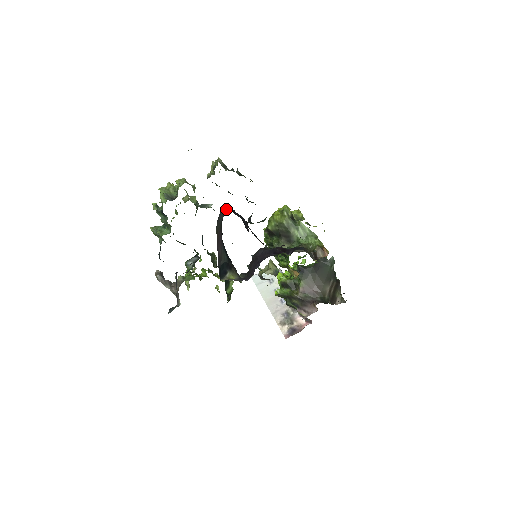
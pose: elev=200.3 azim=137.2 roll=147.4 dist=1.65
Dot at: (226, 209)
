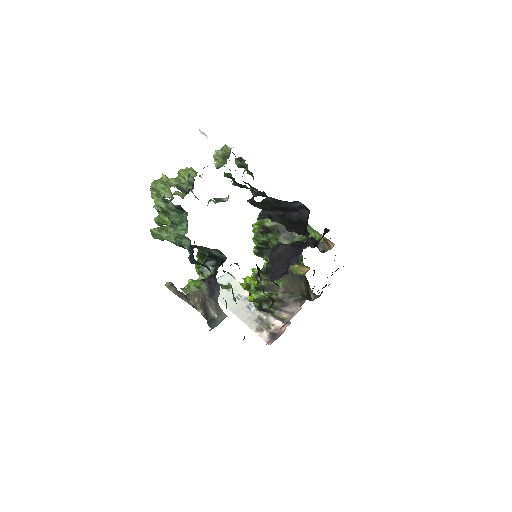
Dot at: (263, 200)
